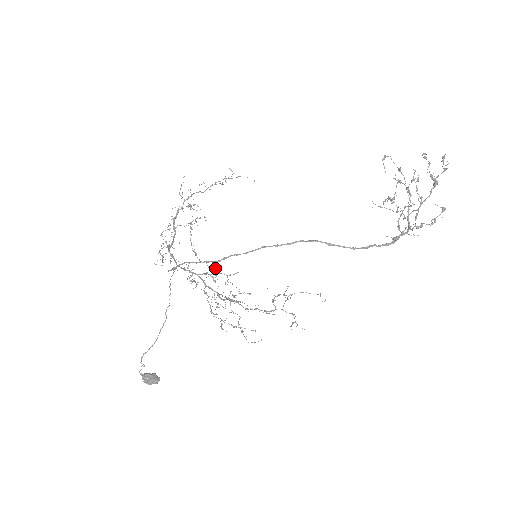
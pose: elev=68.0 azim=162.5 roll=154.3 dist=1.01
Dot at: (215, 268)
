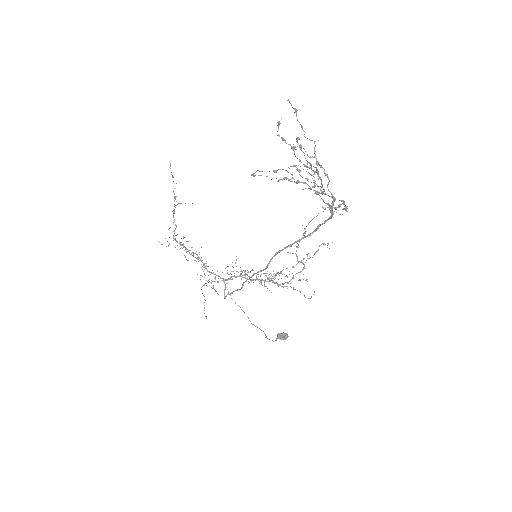
Dot at: (243, 270)
